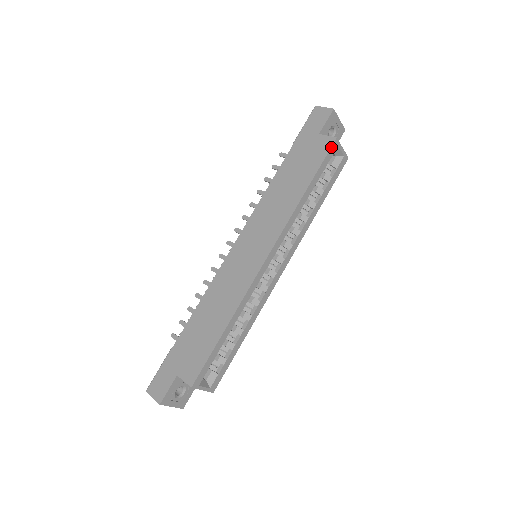
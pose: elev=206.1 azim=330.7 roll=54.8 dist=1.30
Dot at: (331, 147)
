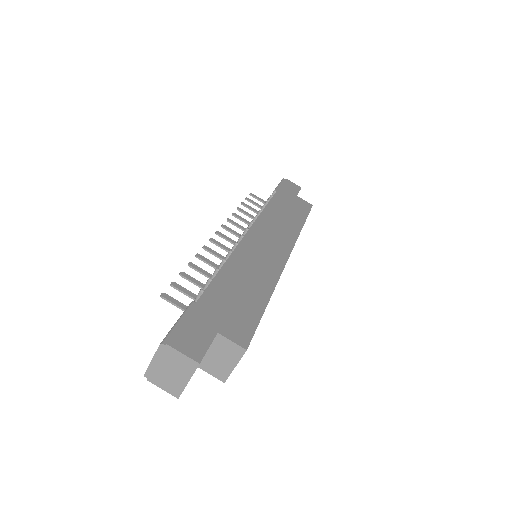
Dot at: occluded
